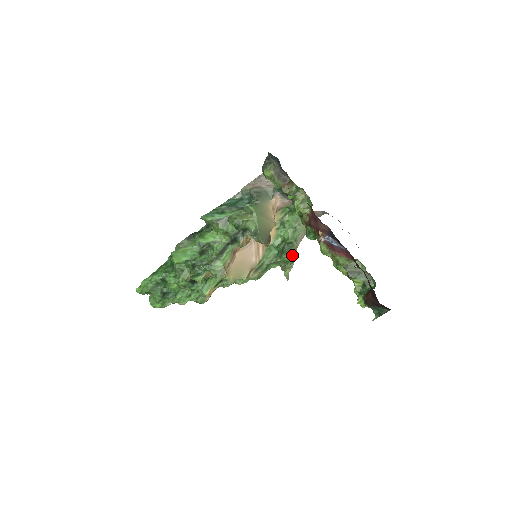
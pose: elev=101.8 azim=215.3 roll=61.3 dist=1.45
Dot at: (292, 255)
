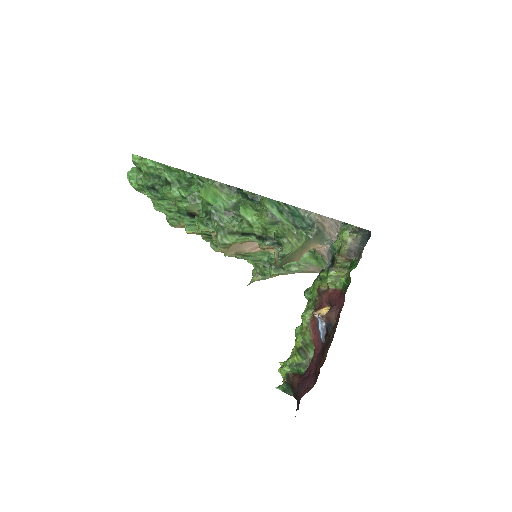
Dot at: (273, 276)
